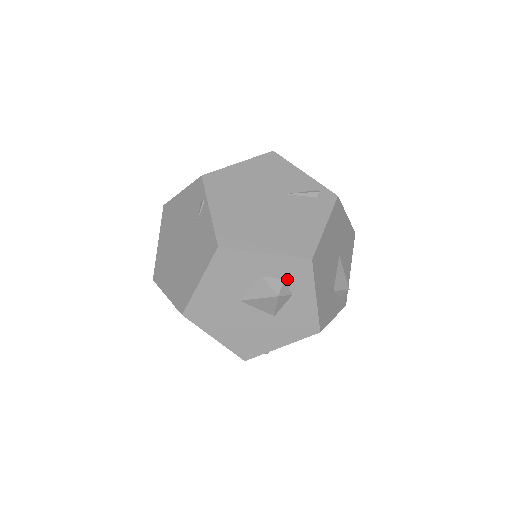
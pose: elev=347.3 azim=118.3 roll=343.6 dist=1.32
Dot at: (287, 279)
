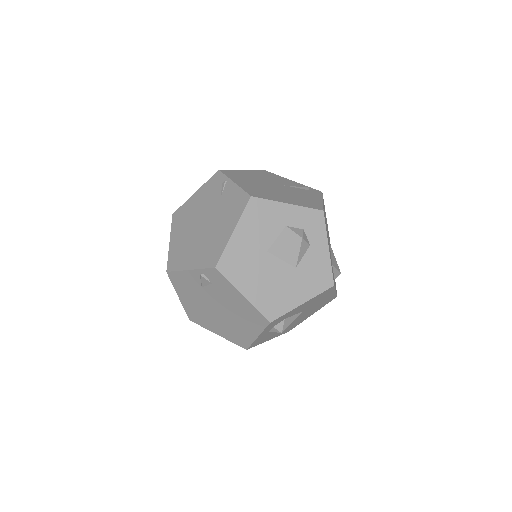
Dot at: (305, 229)
